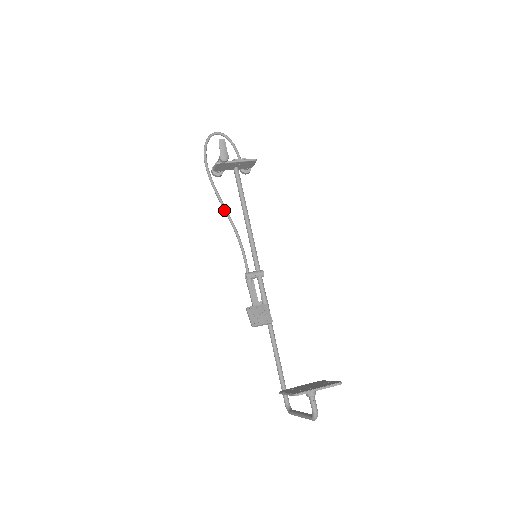
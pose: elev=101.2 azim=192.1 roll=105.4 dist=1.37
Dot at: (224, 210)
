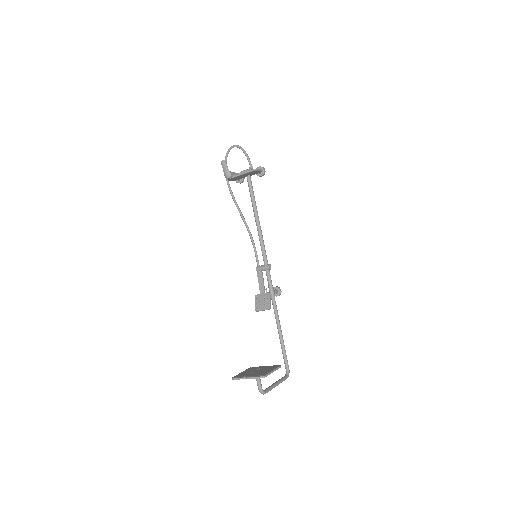
Dot at: (240, 215)
